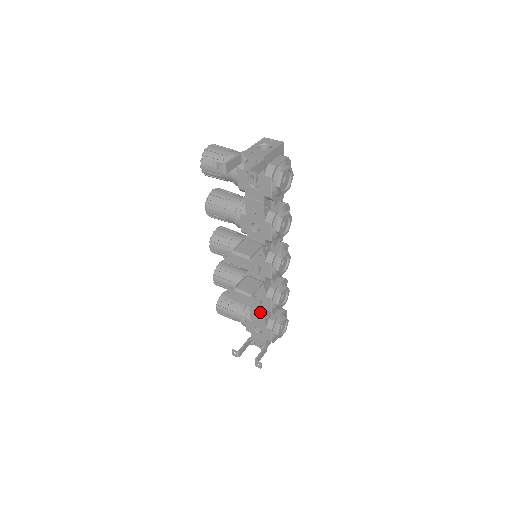
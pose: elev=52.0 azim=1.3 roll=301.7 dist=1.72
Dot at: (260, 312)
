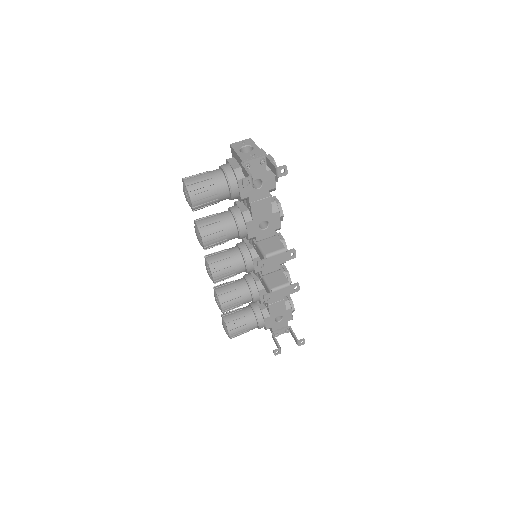
Dot at: (279, 301)
